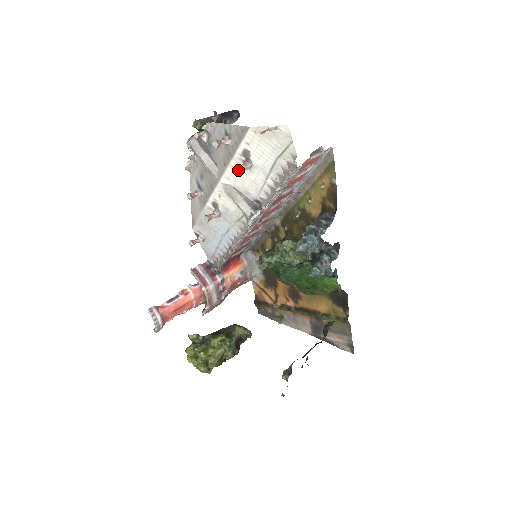
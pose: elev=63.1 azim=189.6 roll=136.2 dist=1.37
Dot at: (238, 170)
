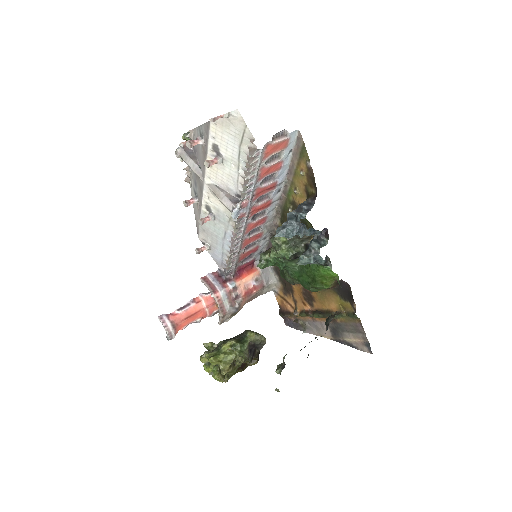
Dot at: (208, 164)
